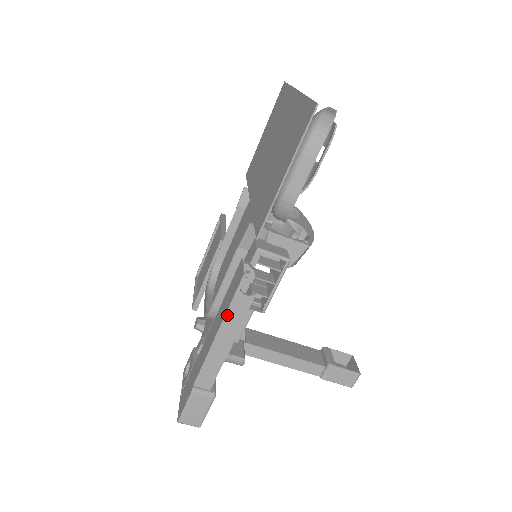
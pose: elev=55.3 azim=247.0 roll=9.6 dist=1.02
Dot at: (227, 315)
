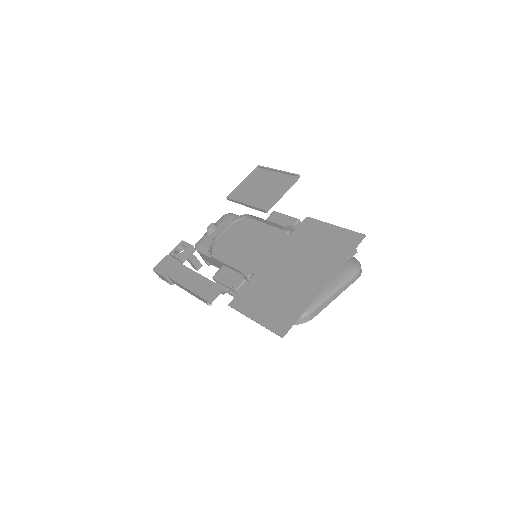
Dot at: (196, 294)
